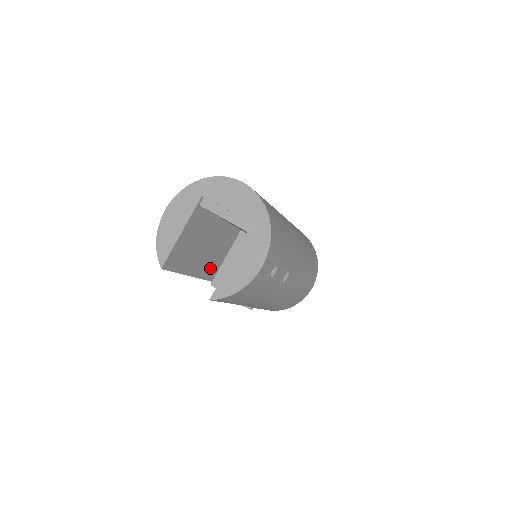
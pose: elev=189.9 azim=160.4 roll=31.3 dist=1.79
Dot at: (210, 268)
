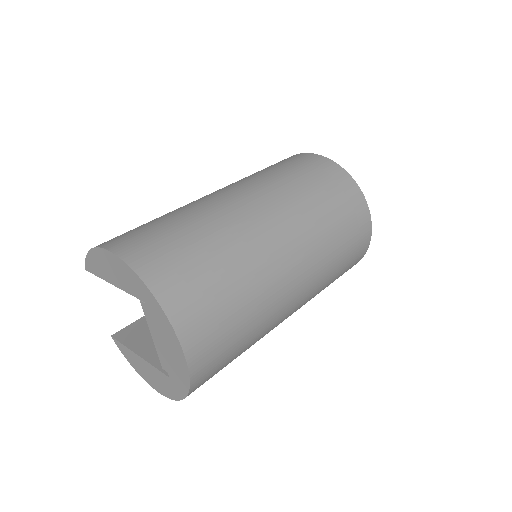
Dot at: occluded
